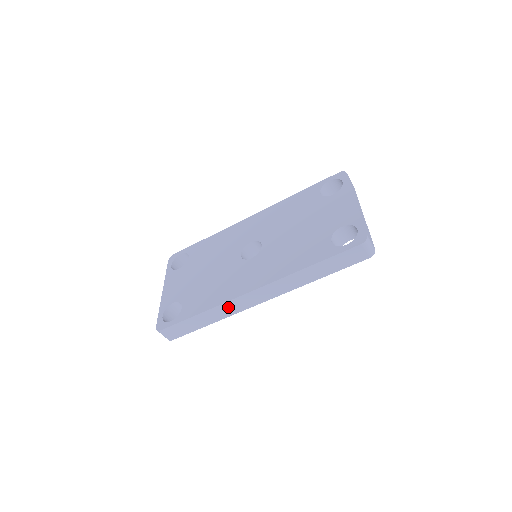
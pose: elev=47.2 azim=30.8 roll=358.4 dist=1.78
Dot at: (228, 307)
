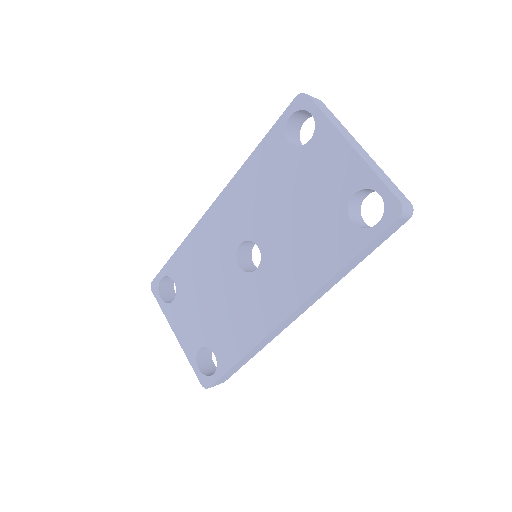
Dot at: (268, 338)
